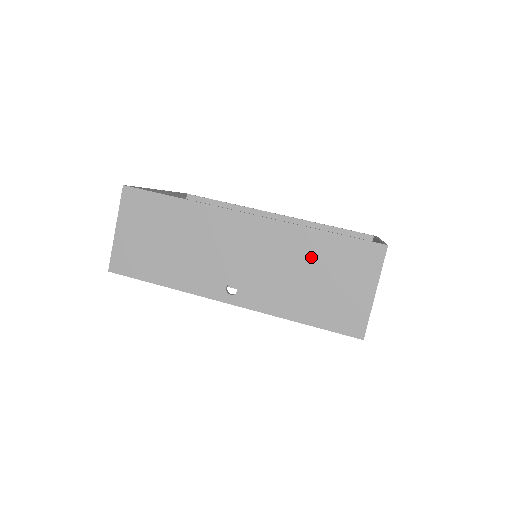
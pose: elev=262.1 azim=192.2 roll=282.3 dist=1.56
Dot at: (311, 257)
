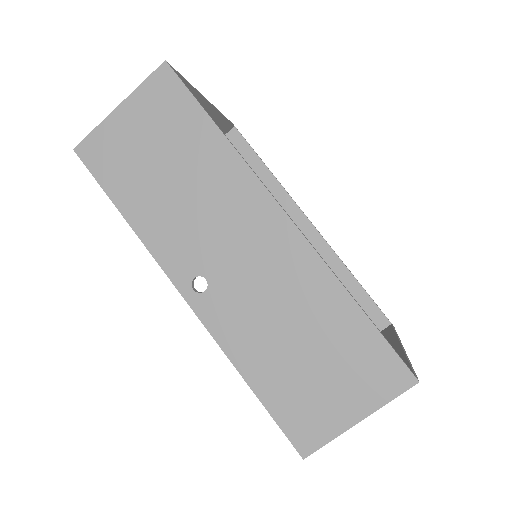
Dot at: (319, 323)
